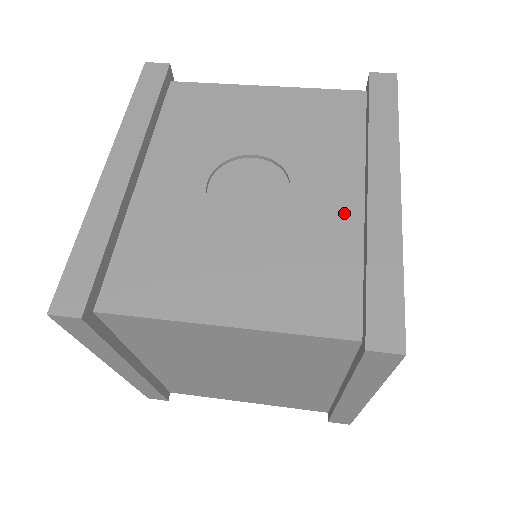
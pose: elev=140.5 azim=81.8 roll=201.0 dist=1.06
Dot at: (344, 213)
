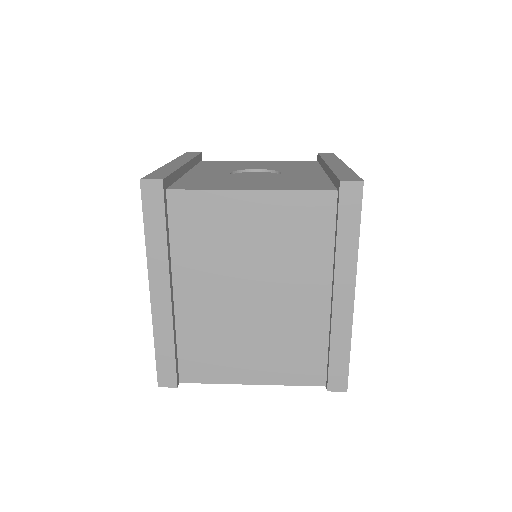
Dot at: (315, 175)
